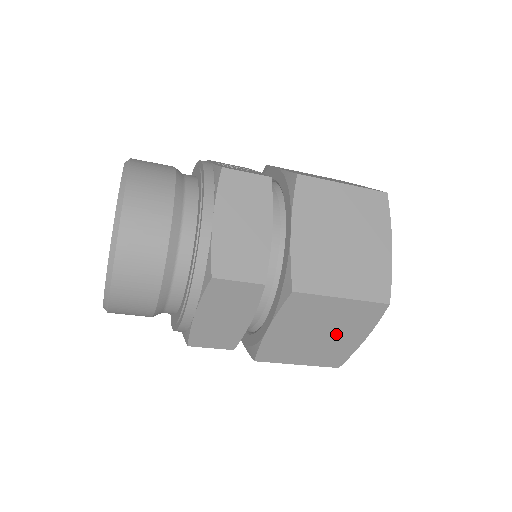
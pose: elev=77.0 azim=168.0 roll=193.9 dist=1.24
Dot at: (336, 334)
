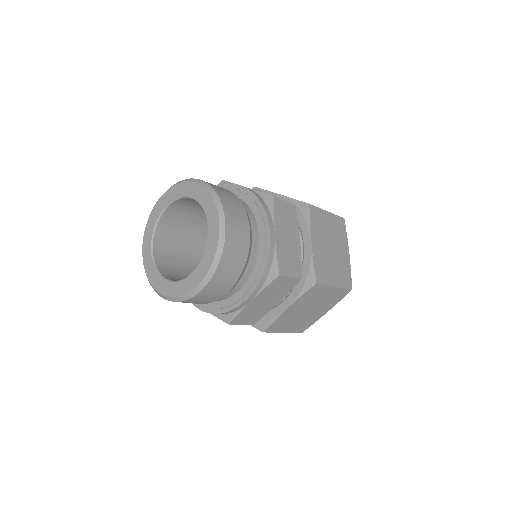
Dot at: (316, 310)
